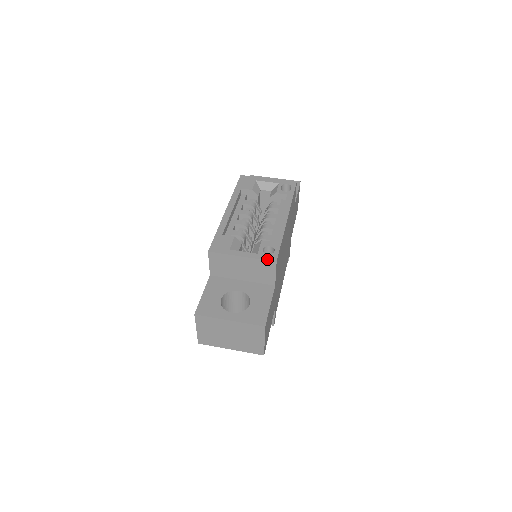
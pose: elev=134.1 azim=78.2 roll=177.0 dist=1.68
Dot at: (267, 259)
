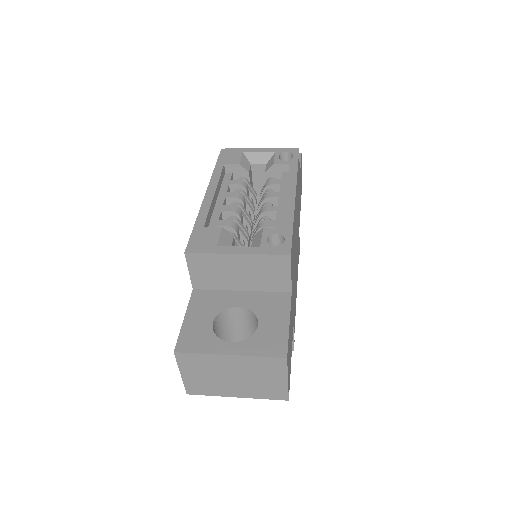
Dot at: (276, 253)
